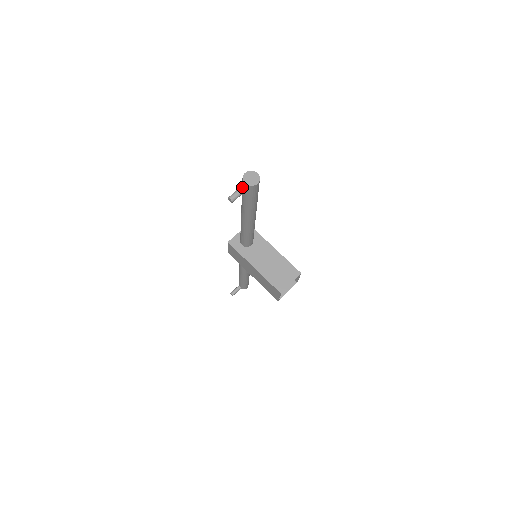
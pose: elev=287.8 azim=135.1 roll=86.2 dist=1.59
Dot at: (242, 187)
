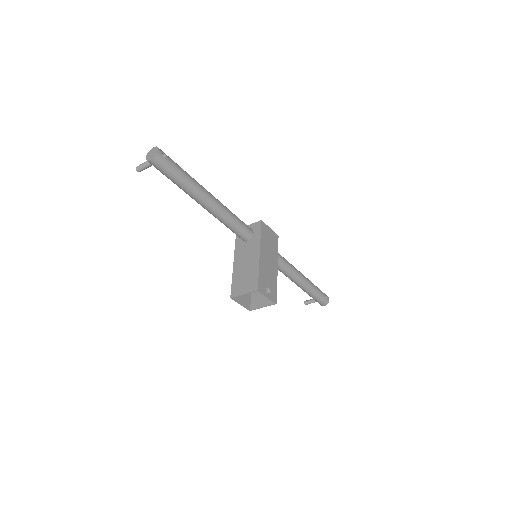
Dot at: occluded
